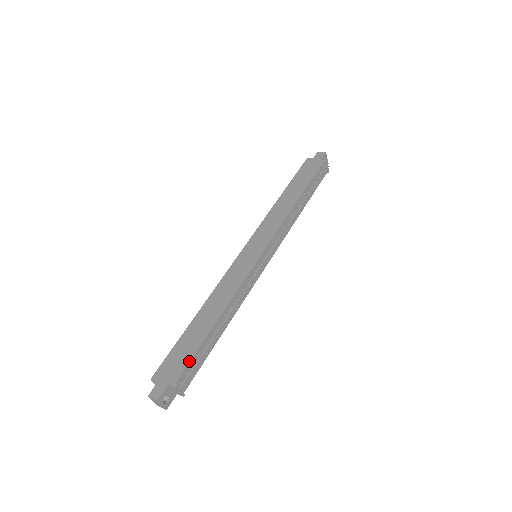
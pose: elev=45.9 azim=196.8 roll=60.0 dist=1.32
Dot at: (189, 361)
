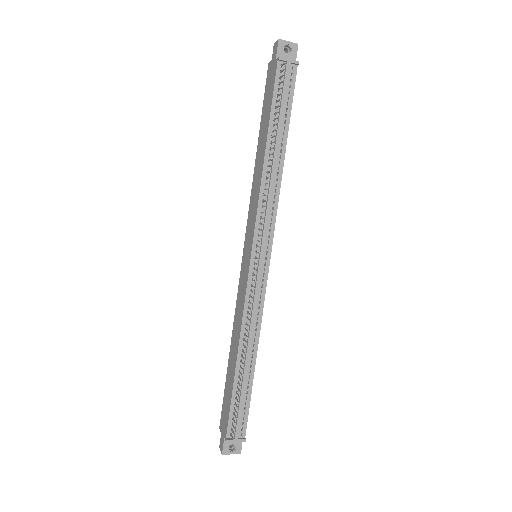
Dot at: (229, 412)
